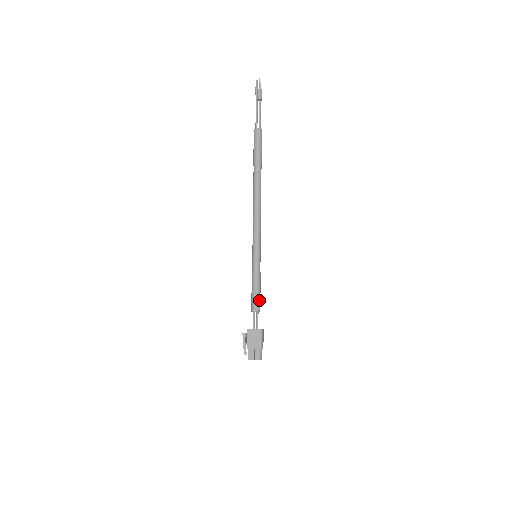
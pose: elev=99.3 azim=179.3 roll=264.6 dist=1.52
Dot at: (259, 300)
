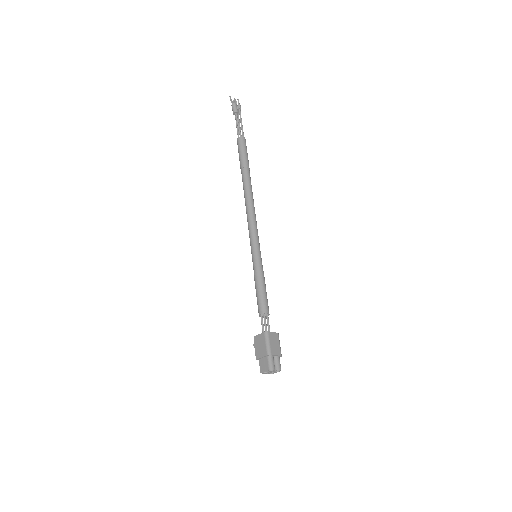
Dot at: (263, 301)
